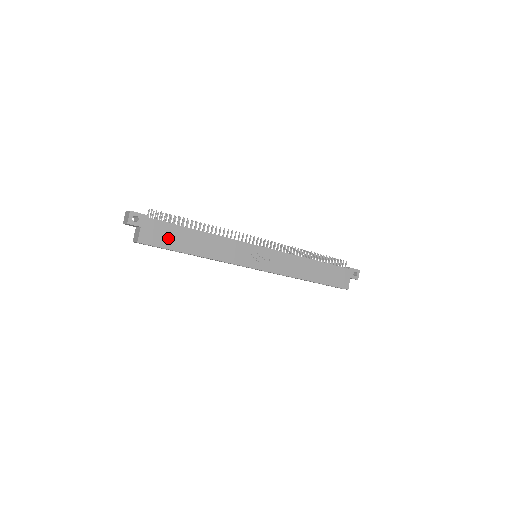
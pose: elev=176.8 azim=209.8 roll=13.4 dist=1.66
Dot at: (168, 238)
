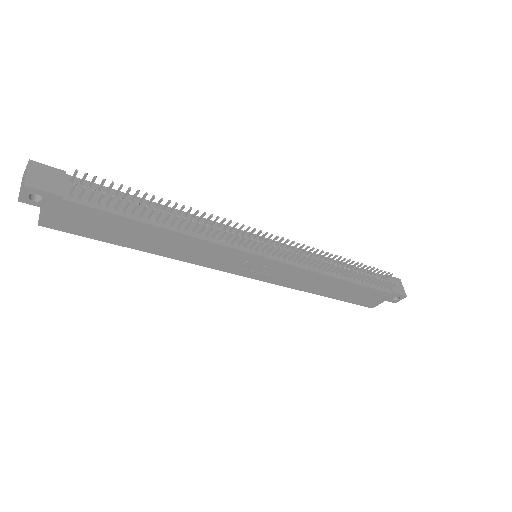
Dot at: (99, 228)
